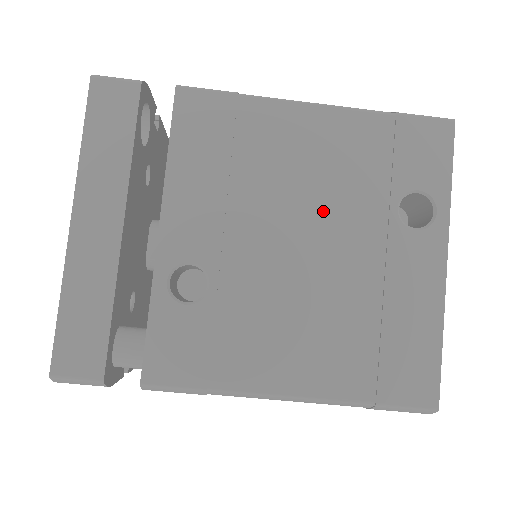
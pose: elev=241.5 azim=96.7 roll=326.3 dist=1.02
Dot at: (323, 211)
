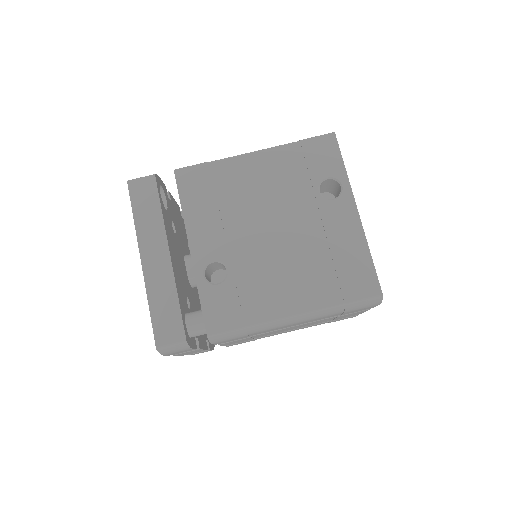
Dot at: (277, 208)
